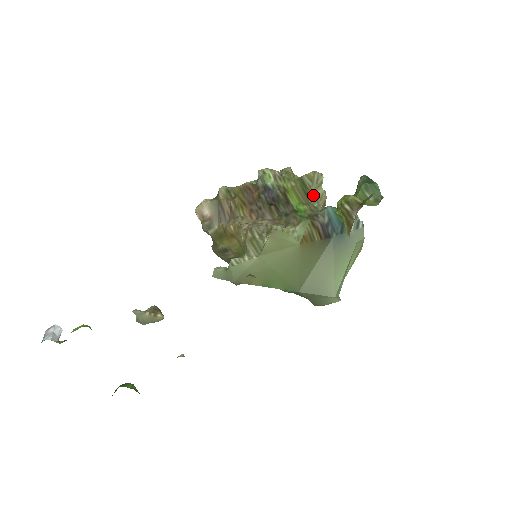
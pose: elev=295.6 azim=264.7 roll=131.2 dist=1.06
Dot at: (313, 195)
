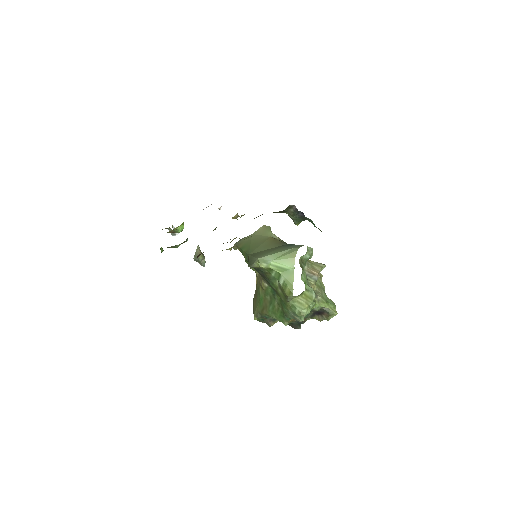
Dot at: (310, 262)
